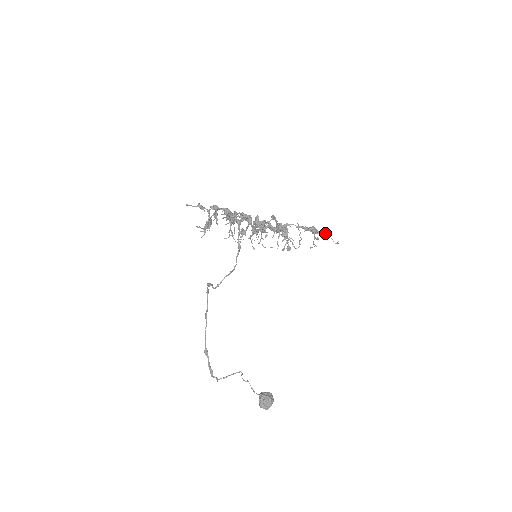
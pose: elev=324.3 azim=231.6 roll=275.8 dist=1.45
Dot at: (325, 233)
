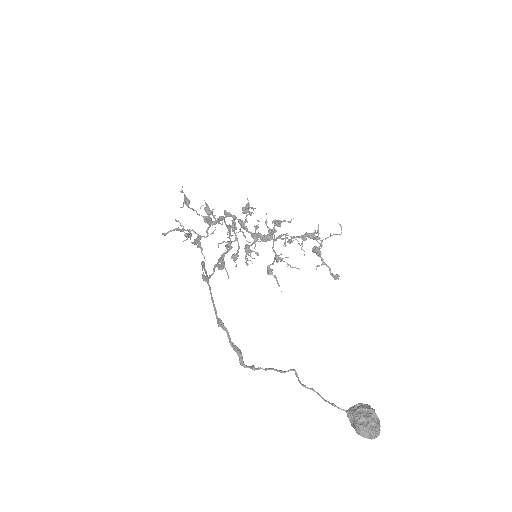
Dot at: occluded
